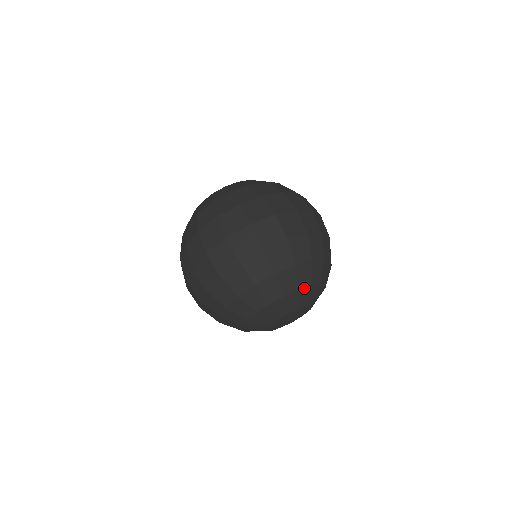
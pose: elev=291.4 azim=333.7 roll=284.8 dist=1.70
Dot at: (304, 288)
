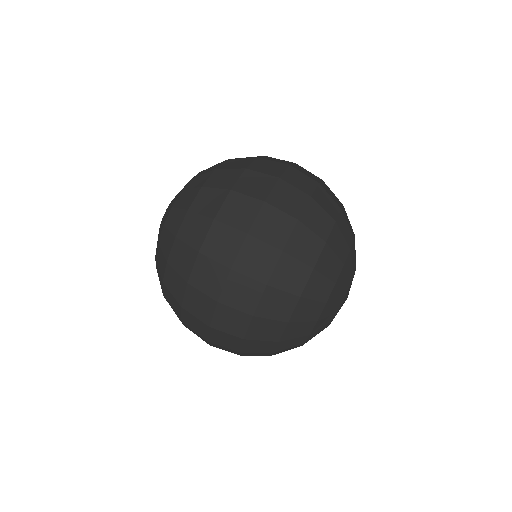
Dot at: (354, 238)
